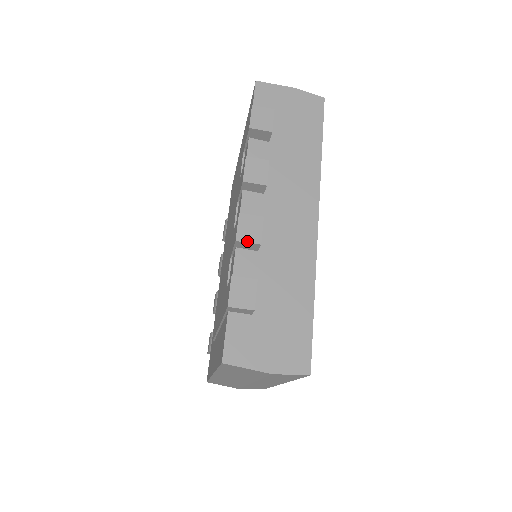
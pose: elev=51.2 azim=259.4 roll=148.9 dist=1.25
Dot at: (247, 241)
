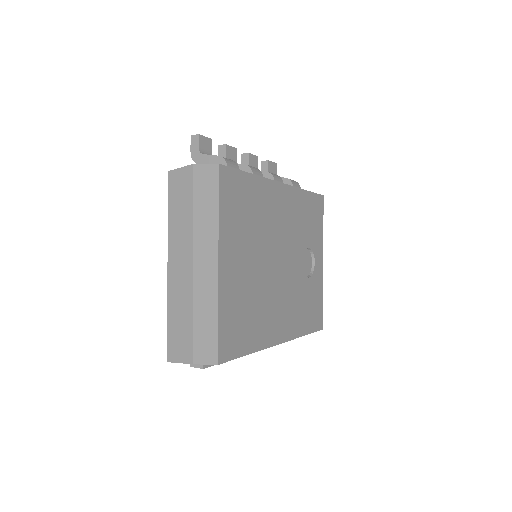
Dot at: occluded
